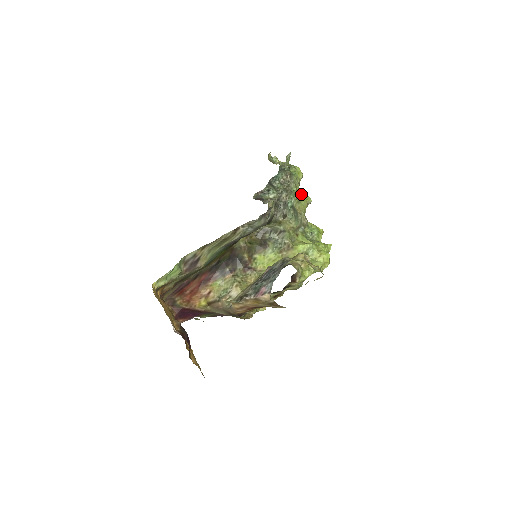
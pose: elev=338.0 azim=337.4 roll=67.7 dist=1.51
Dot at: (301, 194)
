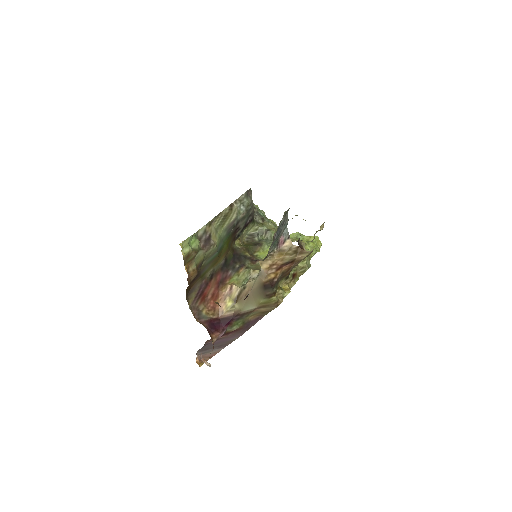
Dot at: occluded
